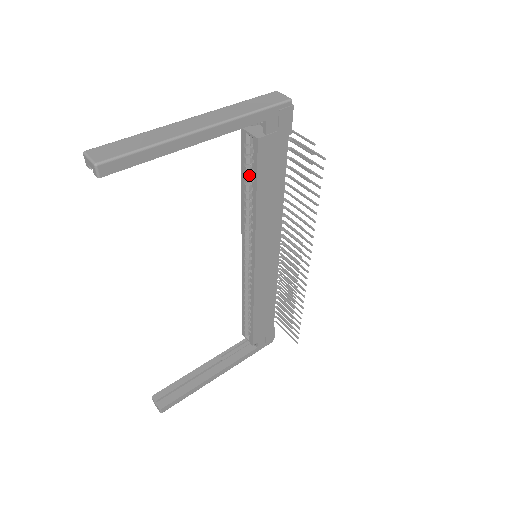
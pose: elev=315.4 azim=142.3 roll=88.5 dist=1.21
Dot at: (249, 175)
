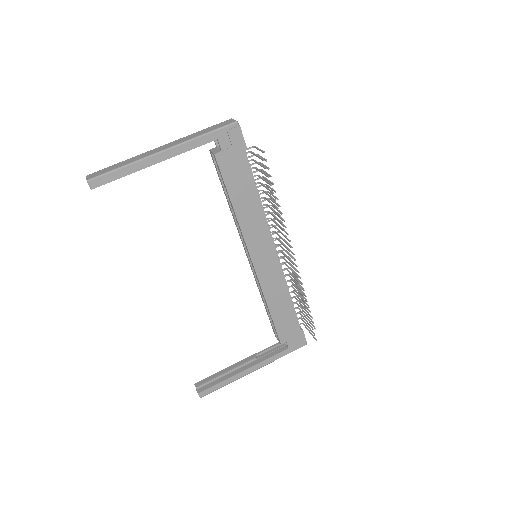
Dot at: occluded
